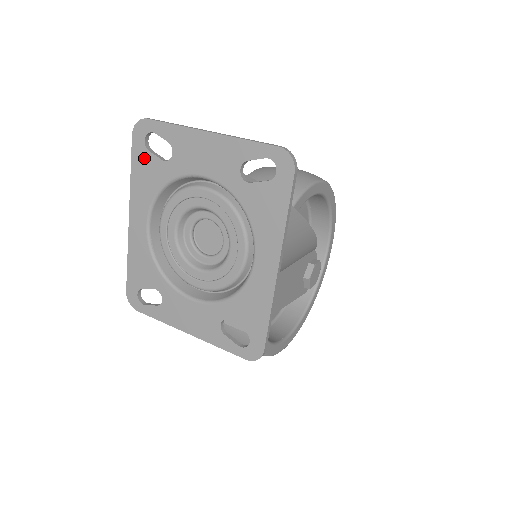
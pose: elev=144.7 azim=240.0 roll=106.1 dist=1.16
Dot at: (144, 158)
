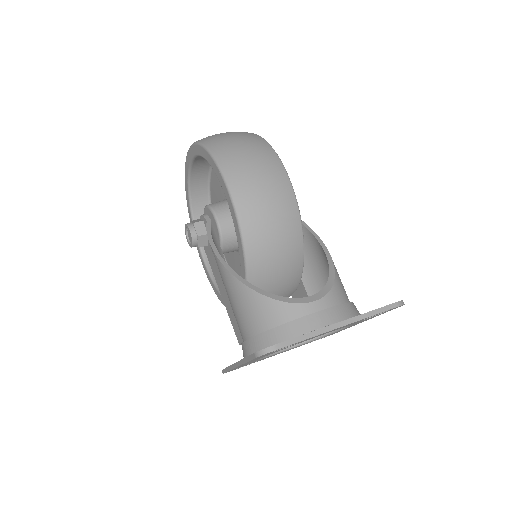
Dot at: occluded
